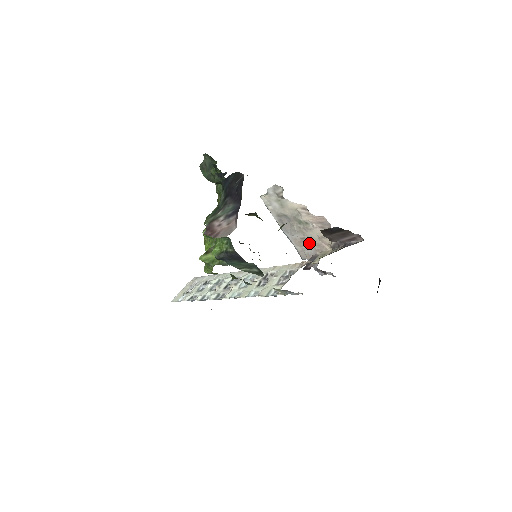
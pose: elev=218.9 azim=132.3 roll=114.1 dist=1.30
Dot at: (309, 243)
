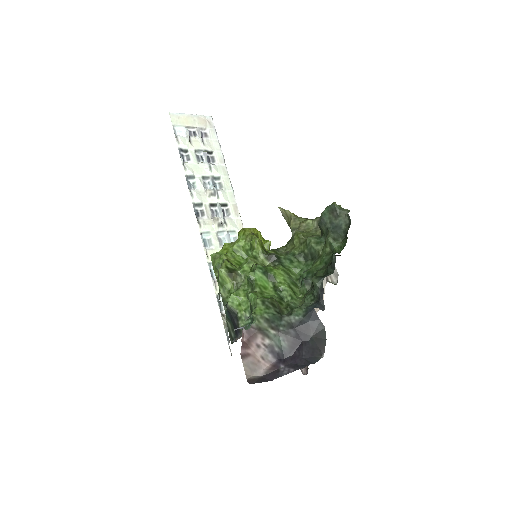
Dot at: occluded
